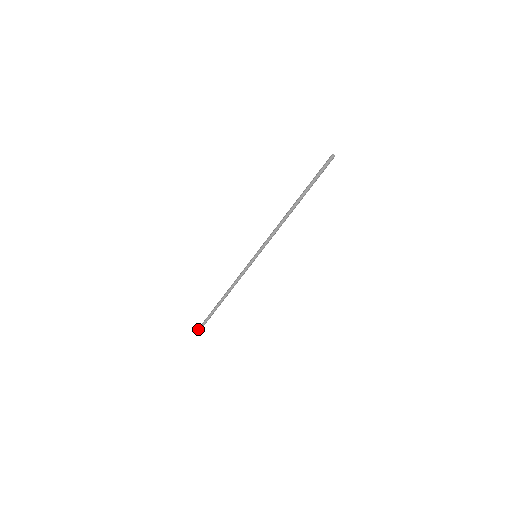
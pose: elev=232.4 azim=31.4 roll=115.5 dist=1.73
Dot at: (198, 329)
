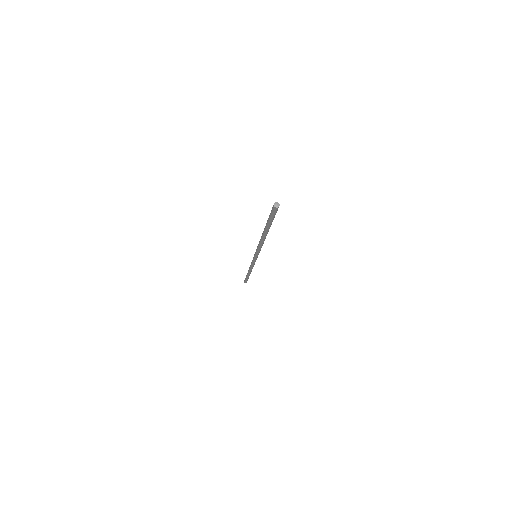
Dot at: (244, 282)
